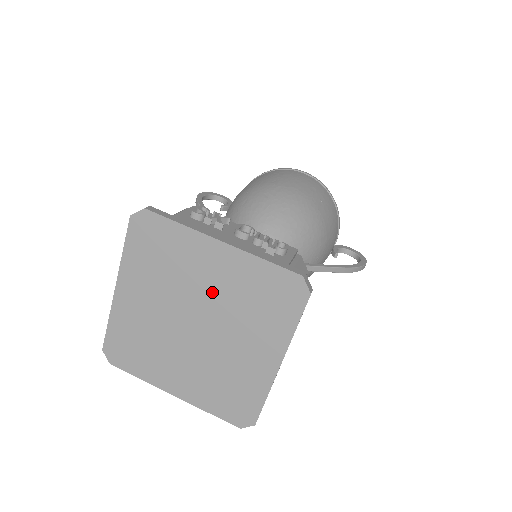
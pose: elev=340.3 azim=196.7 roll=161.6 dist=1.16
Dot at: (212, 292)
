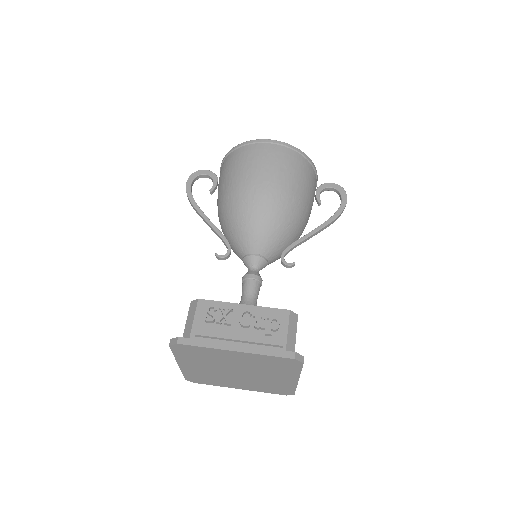
Dot at: (241, 364)
